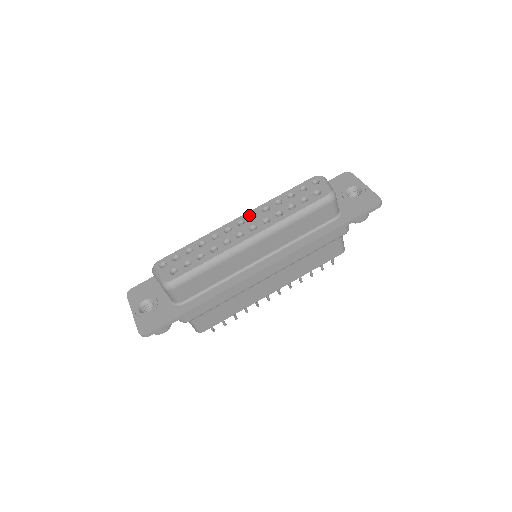
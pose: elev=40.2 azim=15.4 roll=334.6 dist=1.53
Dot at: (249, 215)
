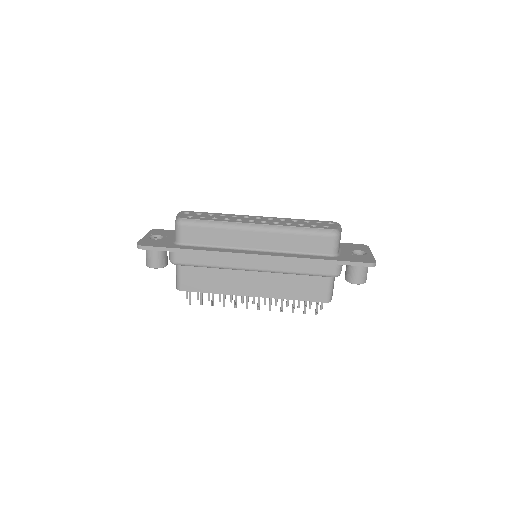
Dot at: (268, 218)
